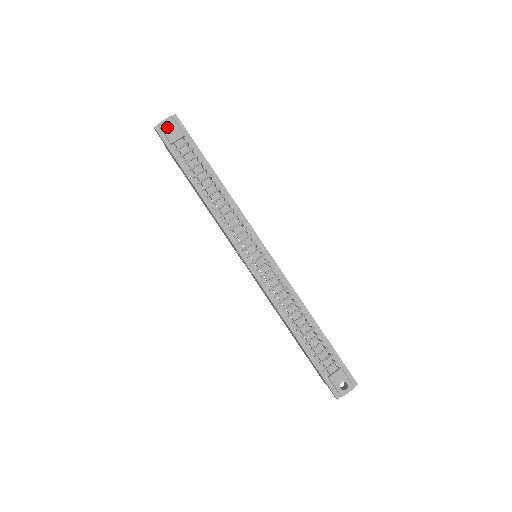
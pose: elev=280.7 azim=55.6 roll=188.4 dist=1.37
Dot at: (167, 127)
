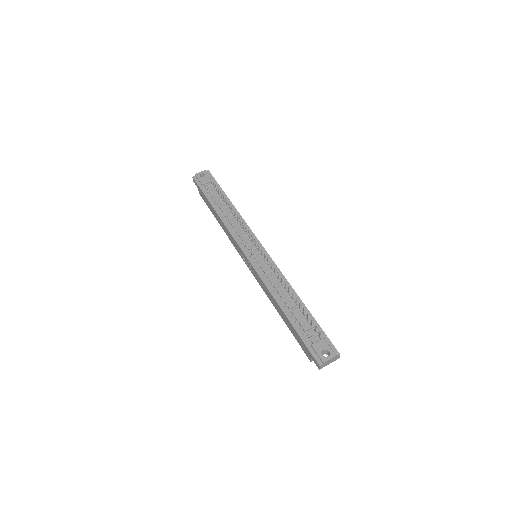
Dot at: occluded
